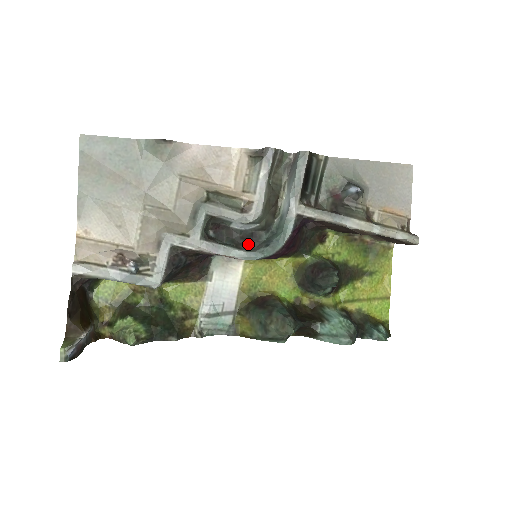
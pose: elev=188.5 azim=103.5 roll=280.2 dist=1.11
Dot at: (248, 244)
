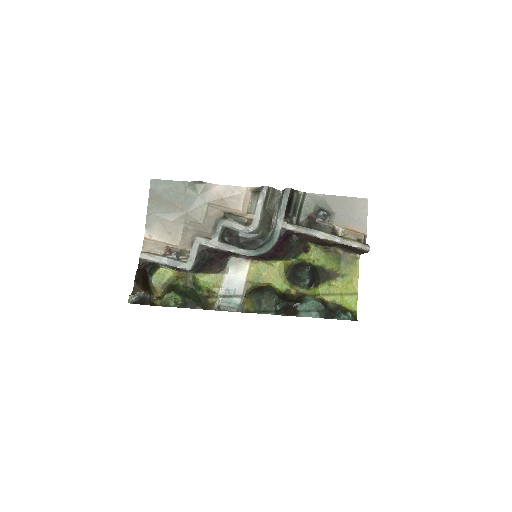
Dot at: (250, 247)
